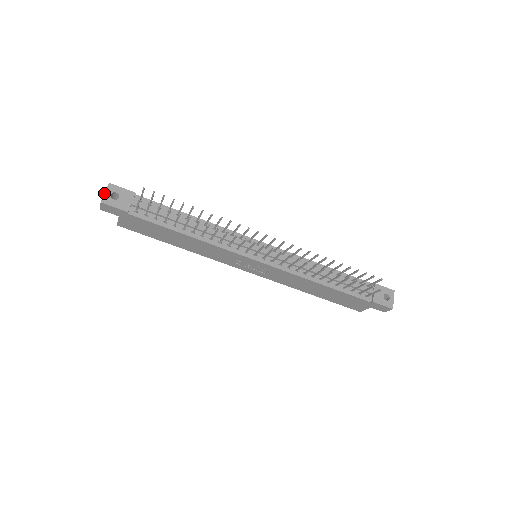
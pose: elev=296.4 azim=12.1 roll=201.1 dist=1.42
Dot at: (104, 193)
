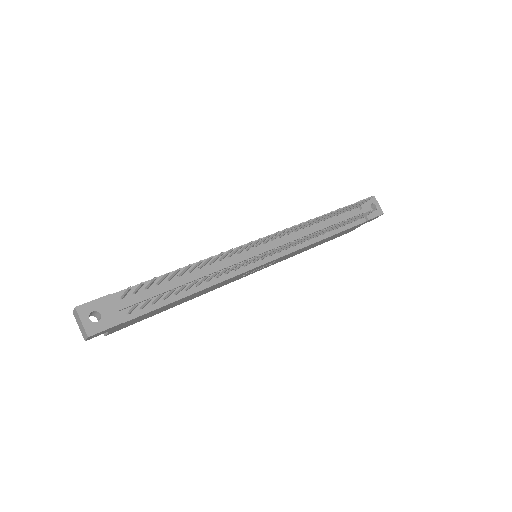
Dot at: (81, 324)
